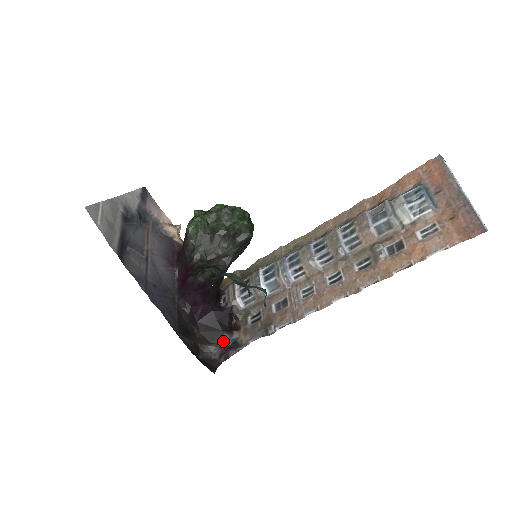
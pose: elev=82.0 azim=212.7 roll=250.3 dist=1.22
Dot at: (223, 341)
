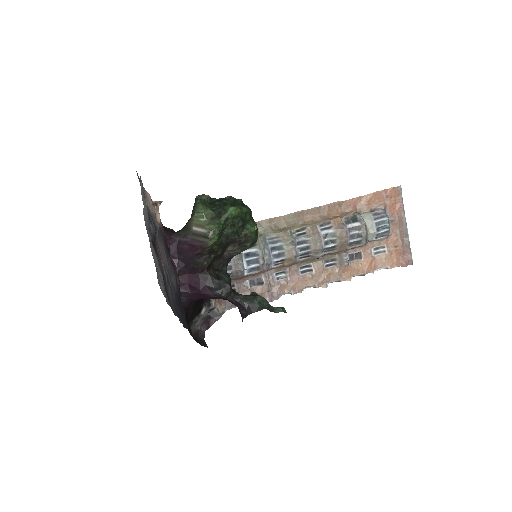
Dot at: (202, 312)
